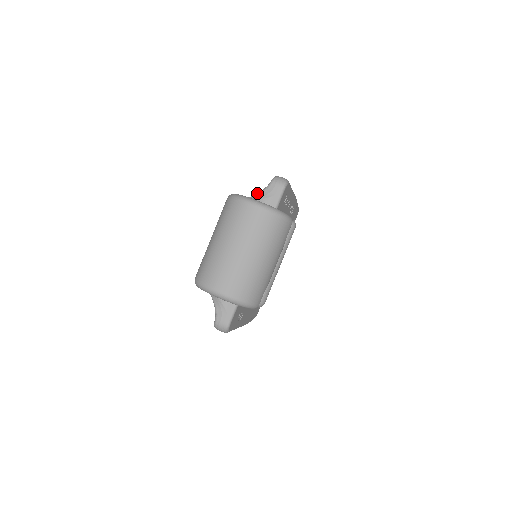
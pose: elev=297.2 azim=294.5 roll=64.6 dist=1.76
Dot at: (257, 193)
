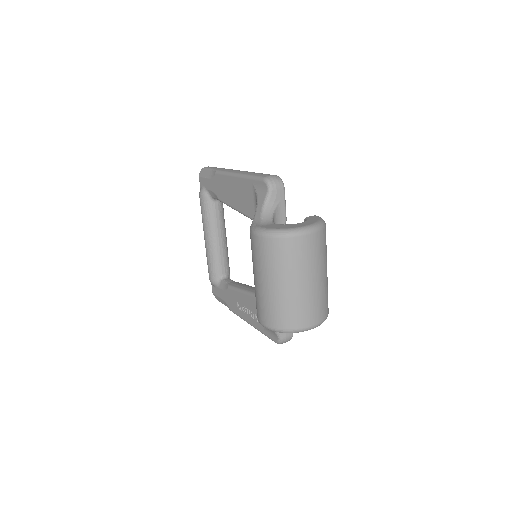
Dot at: (263, 207)
